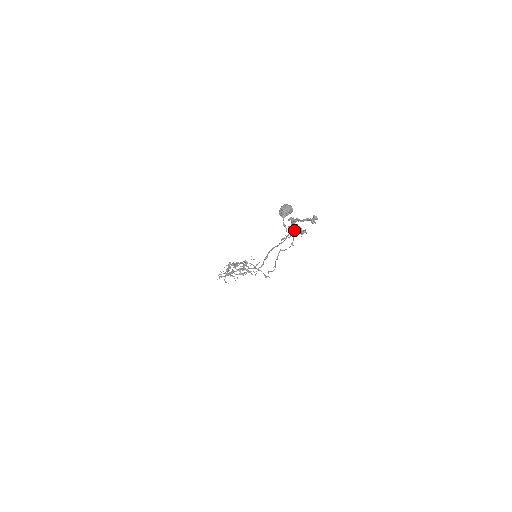
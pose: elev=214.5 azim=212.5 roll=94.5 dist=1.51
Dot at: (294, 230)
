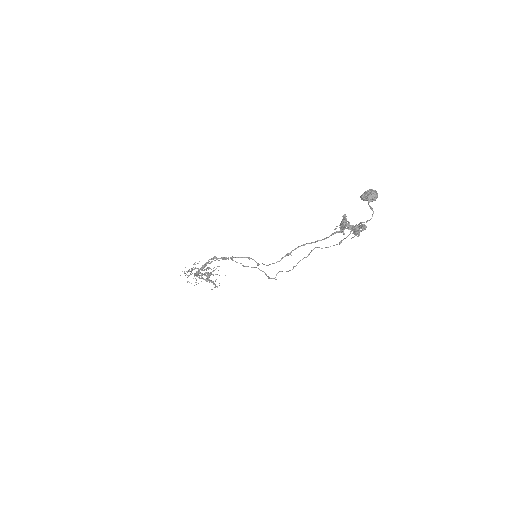
Dot at: occluded
